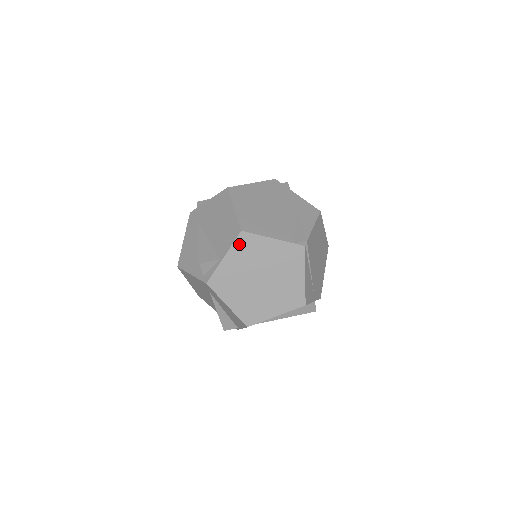
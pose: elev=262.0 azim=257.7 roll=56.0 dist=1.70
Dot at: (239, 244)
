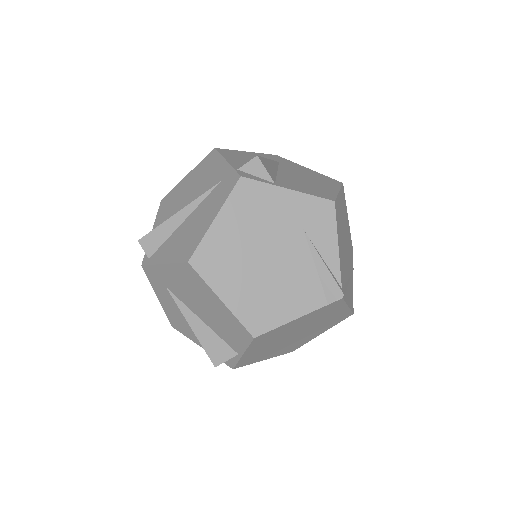
Dot at: (256, 342)
